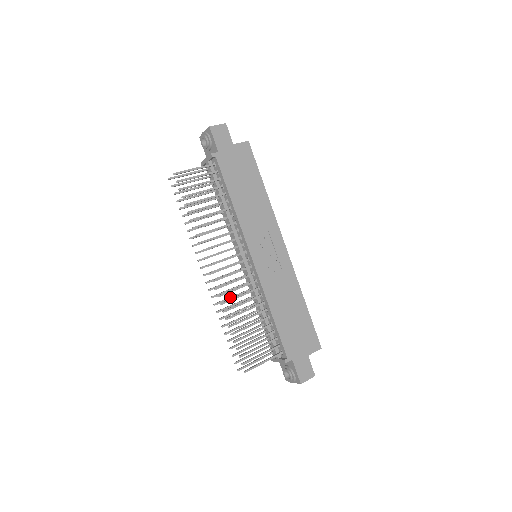
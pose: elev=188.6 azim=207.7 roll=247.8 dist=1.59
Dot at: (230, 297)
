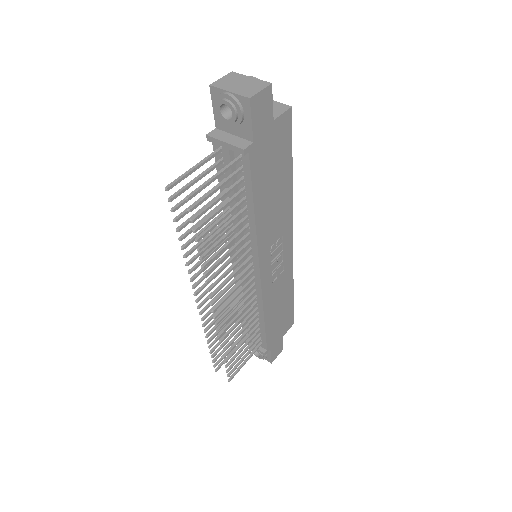
Dot at: occluded
